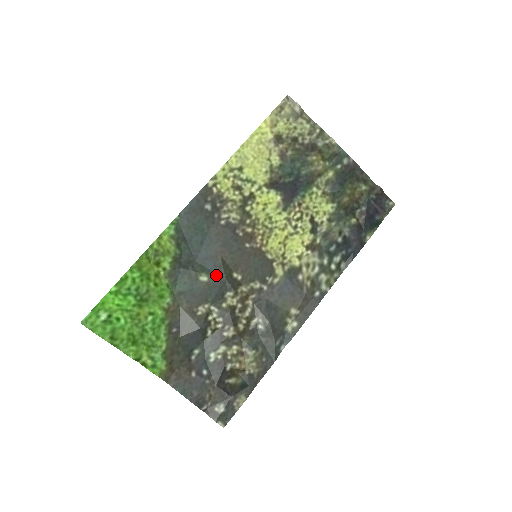
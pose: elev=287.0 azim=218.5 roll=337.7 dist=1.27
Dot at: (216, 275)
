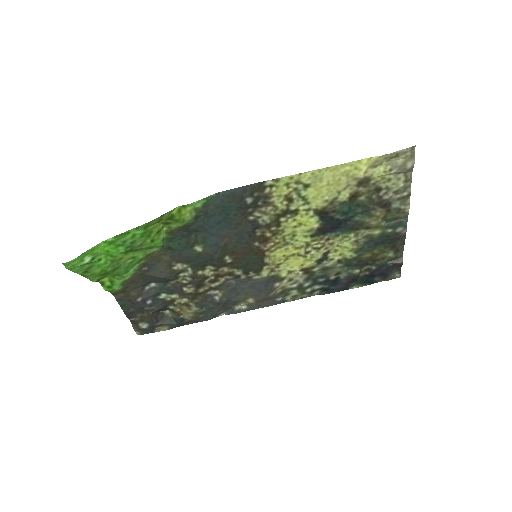
Dot at: (211, 252)
